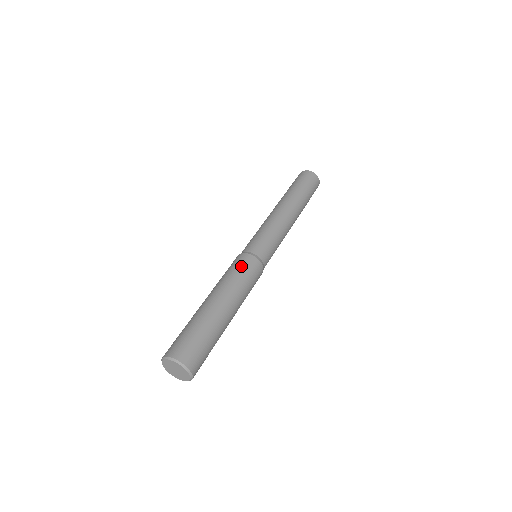
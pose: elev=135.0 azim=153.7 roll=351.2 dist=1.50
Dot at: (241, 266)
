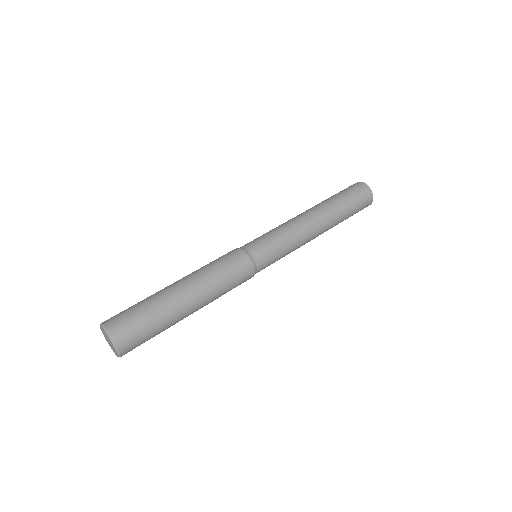
Dot at: occluded
